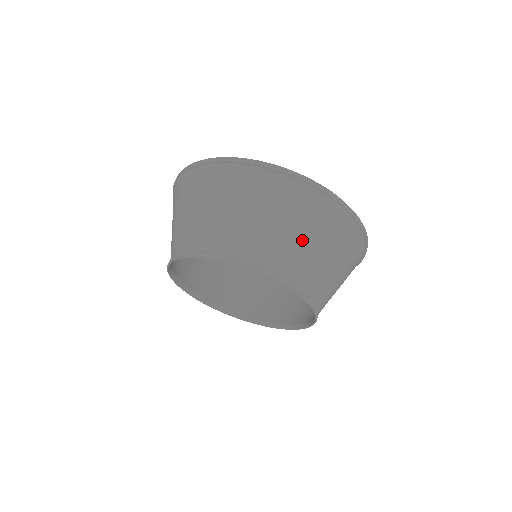
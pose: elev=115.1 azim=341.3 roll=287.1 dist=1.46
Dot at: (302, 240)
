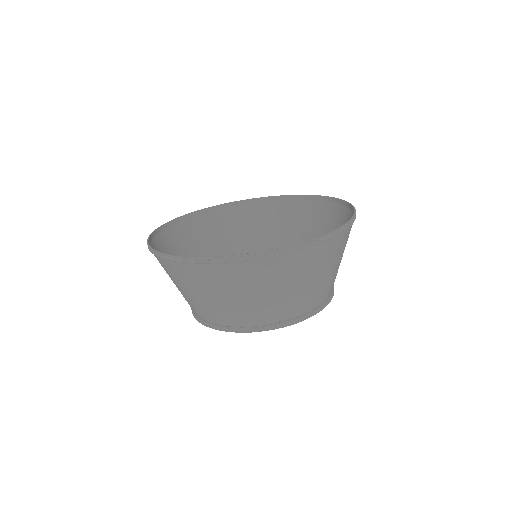
Dot at: (325, 276)
